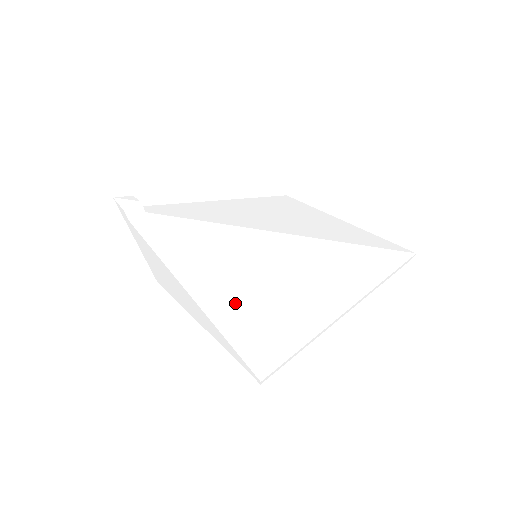
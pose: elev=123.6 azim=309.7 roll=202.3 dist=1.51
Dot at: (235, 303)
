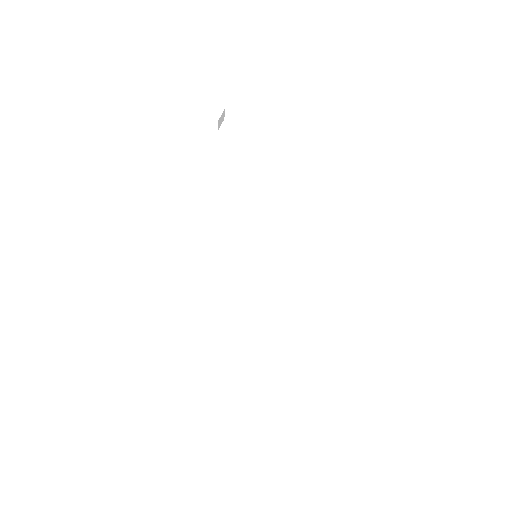
Dot at: (176, 272)
